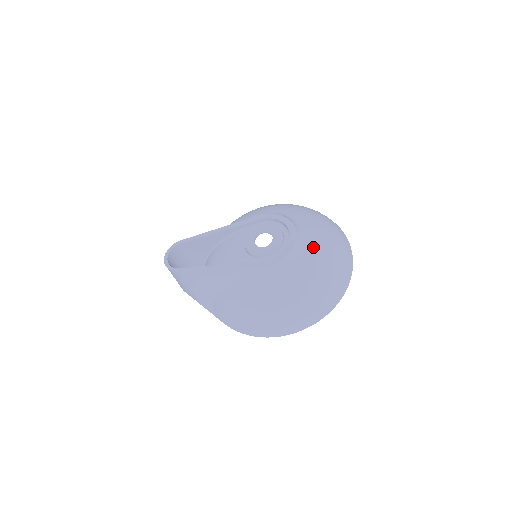
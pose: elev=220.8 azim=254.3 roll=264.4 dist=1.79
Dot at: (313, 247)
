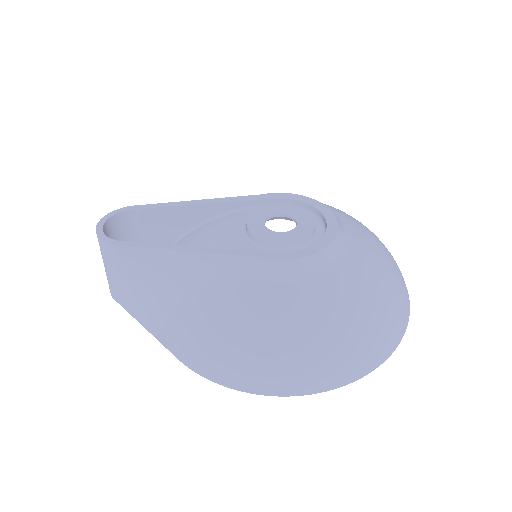
Dot at: (361, 250)
